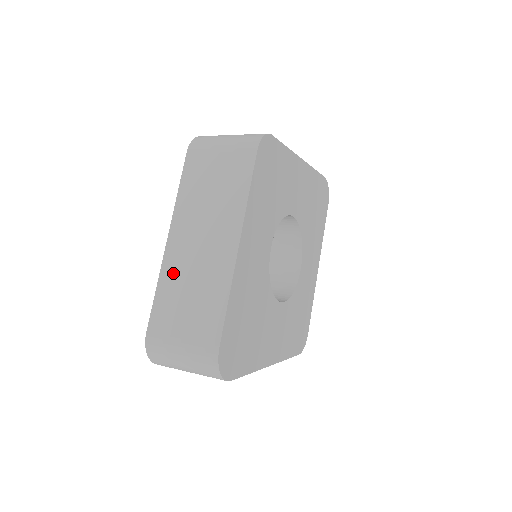
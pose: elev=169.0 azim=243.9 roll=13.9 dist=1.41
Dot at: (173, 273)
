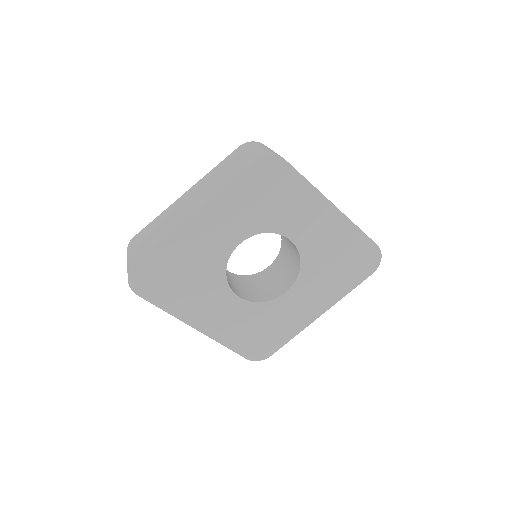
Dot at: (168, 212)
